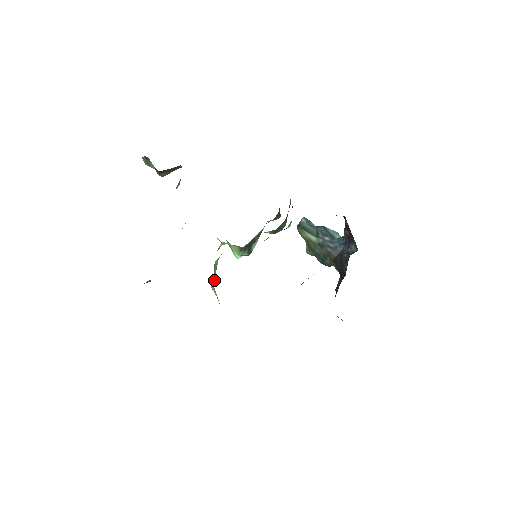
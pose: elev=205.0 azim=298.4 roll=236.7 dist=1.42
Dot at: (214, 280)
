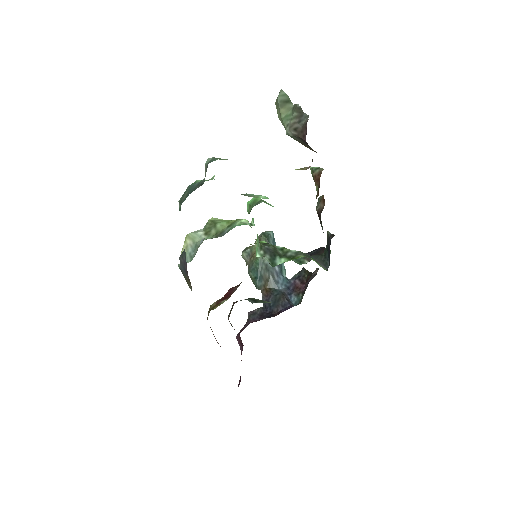
Dot at: (203, 237)
